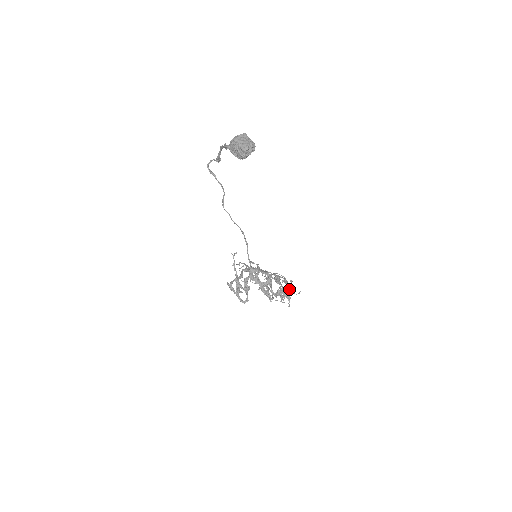
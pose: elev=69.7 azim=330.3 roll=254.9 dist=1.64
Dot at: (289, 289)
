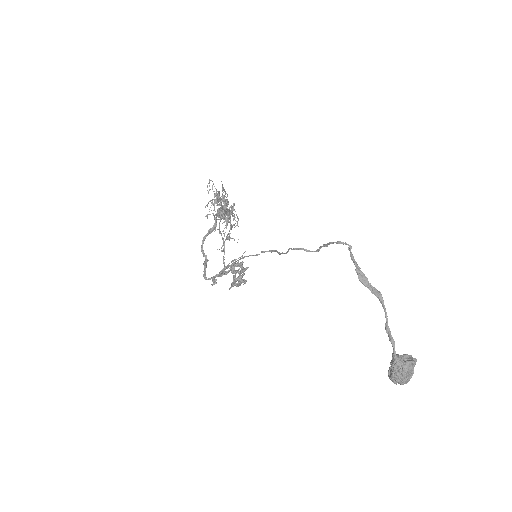
Dot at: (229, 222)
